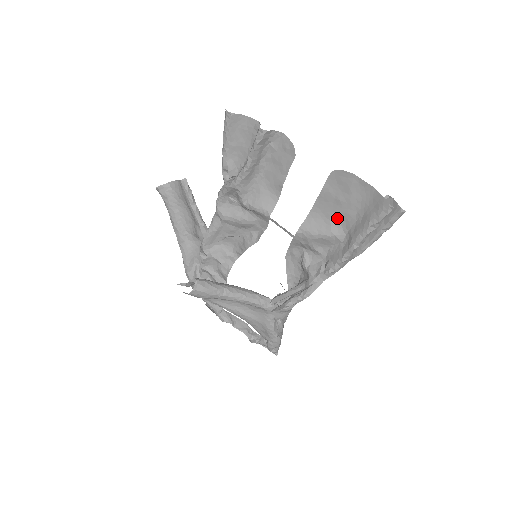
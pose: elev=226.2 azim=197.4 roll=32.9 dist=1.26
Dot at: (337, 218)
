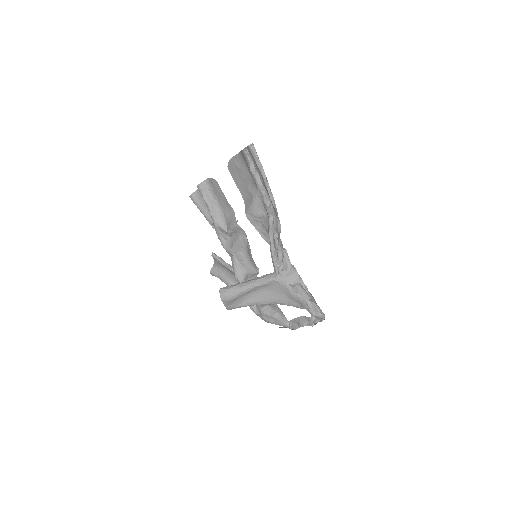
Dot at: (250, 187)
